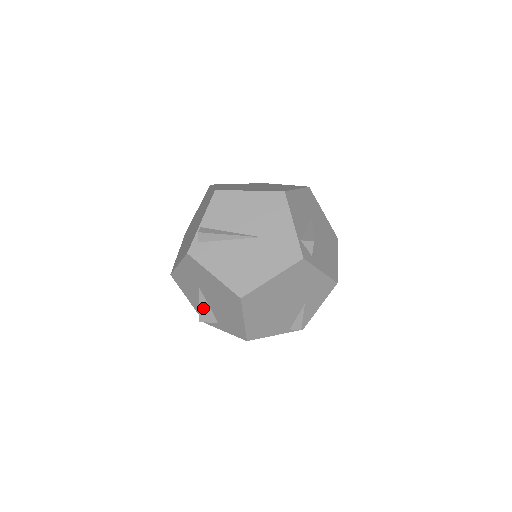
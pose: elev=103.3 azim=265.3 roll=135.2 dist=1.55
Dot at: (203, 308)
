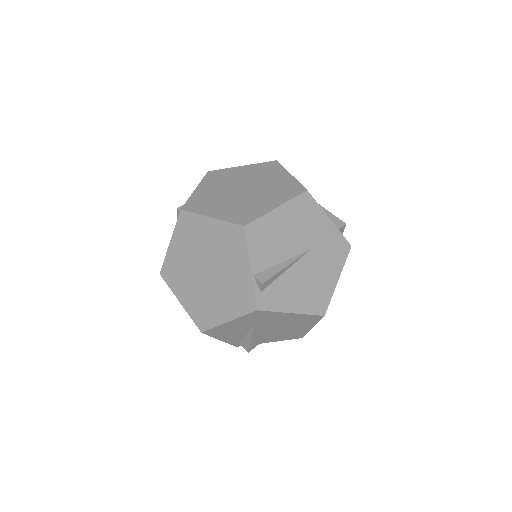
Dot at: (254, 340)
